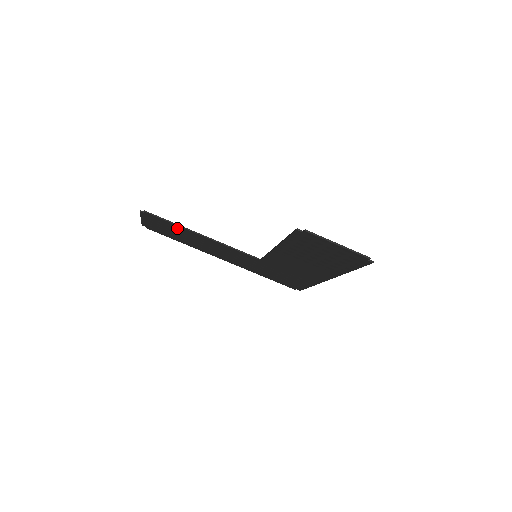
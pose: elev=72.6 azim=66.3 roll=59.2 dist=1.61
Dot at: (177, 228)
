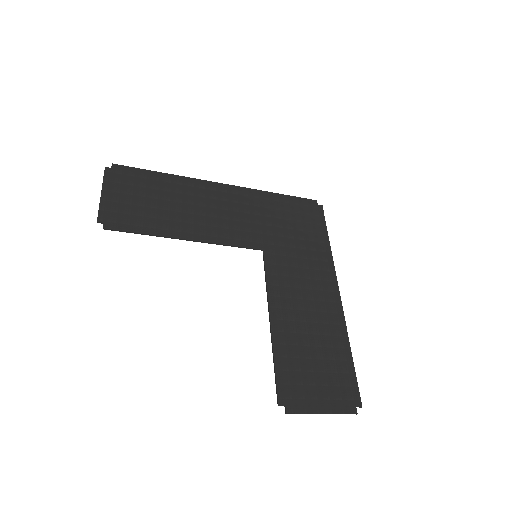
Dot at: (152, 224)
